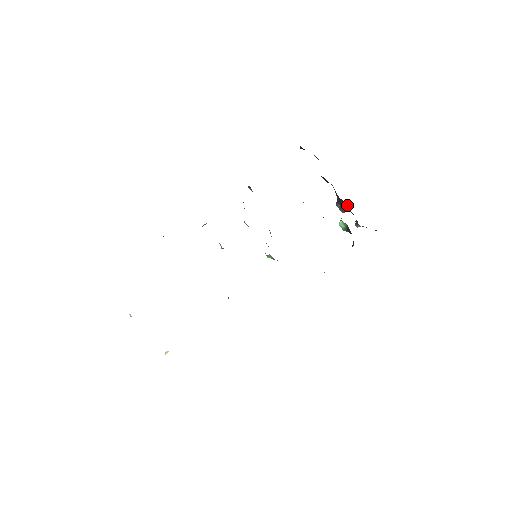
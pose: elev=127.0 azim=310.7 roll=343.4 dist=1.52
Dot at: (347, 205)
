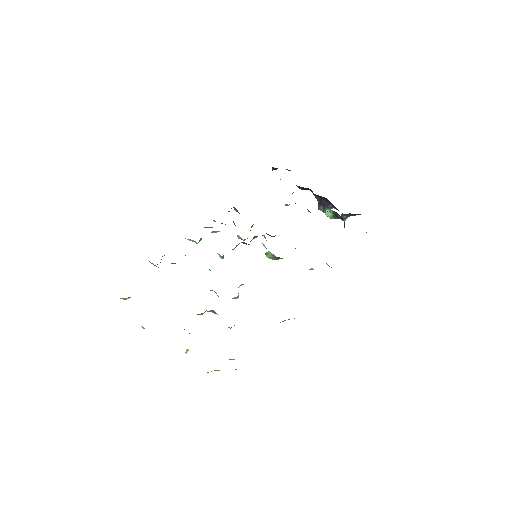
Dot at: (328, 201)
